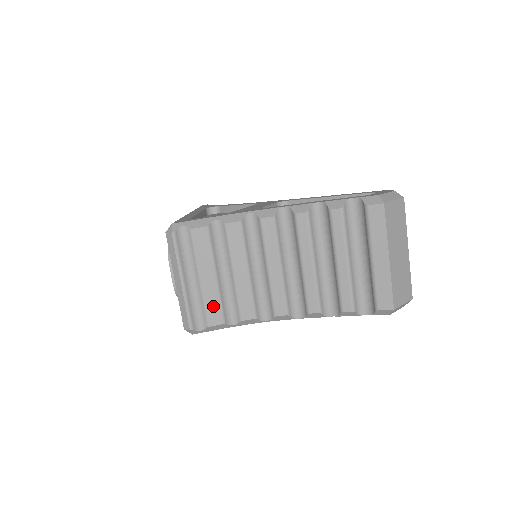
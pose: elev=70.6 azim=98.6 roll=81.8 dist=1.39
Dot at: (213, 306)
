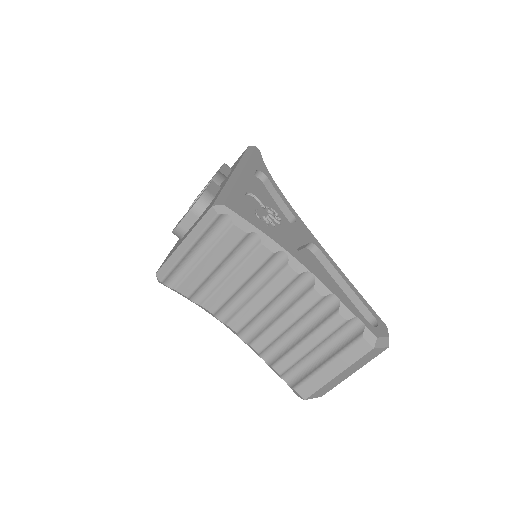
Dot at: (193, 282)
